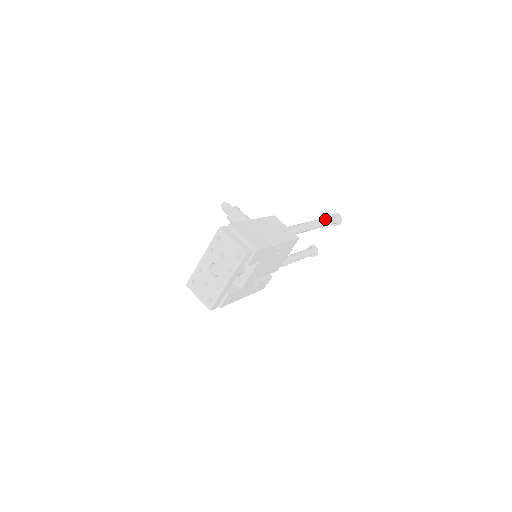
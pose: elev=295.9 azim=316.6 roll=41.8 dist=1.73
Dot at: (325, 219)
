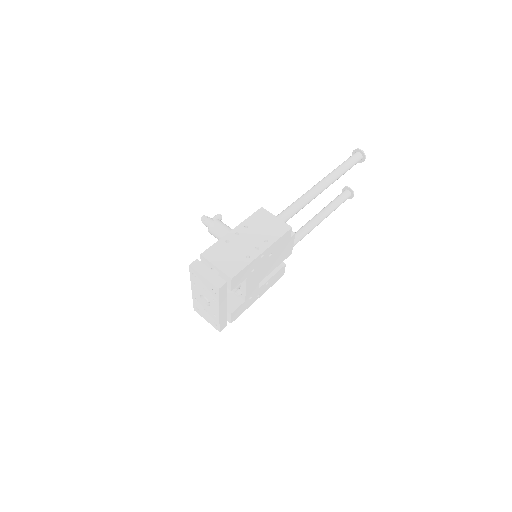
Dot at: (338, 169)
